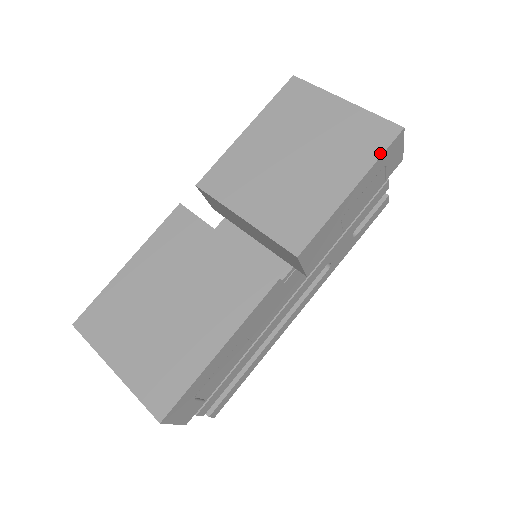
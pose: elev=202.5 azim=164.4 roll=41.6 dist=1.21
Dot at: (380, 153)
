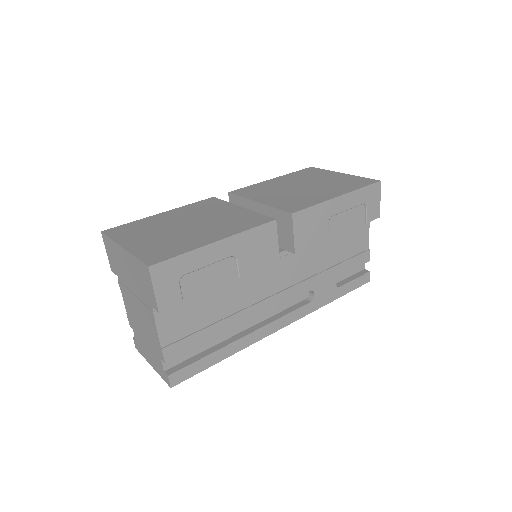
Dot at: (362, 186)
